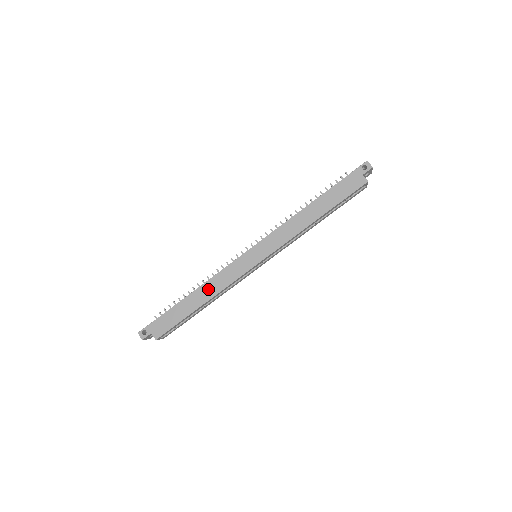
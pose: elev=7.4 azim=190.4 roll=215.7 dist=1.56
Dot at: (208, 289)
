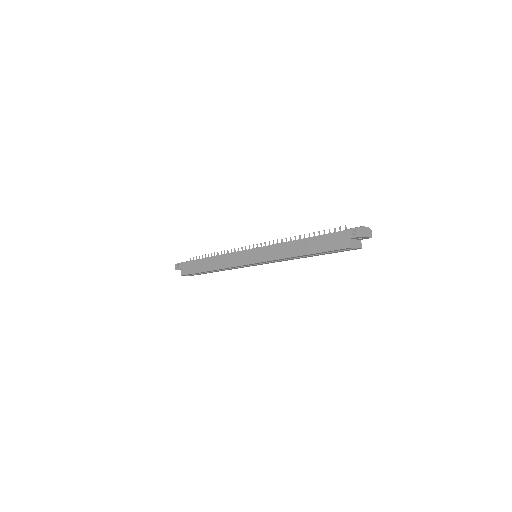
Dot at: (216, 262)
